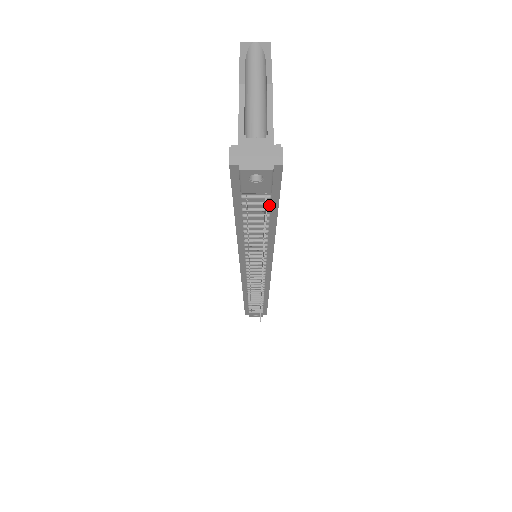
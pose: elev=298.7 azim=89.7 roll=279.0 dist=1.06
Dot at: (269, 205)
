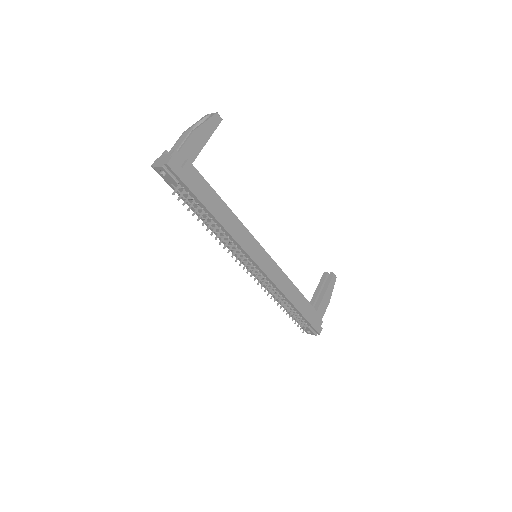
Dot at: (191, 195)
